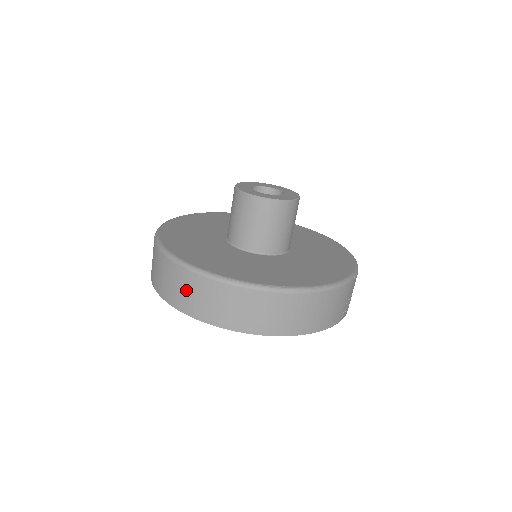
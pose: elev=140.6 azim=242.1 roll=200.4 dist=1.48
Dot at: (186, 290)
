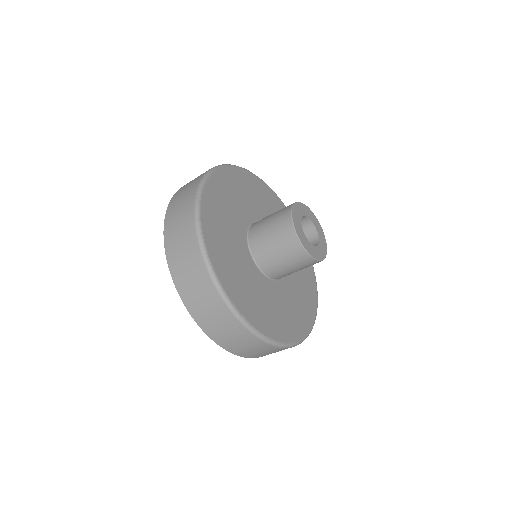
Dot at: (182, 244)
